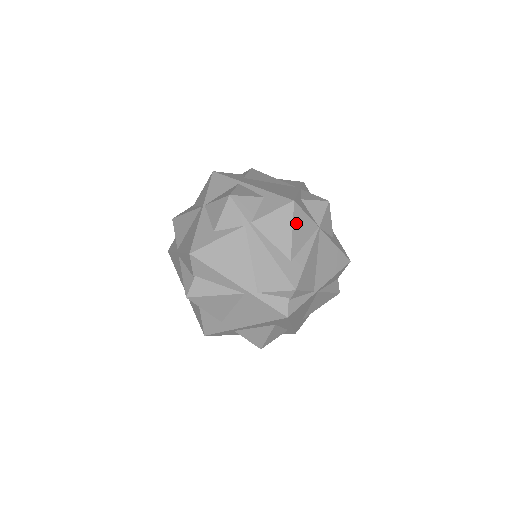
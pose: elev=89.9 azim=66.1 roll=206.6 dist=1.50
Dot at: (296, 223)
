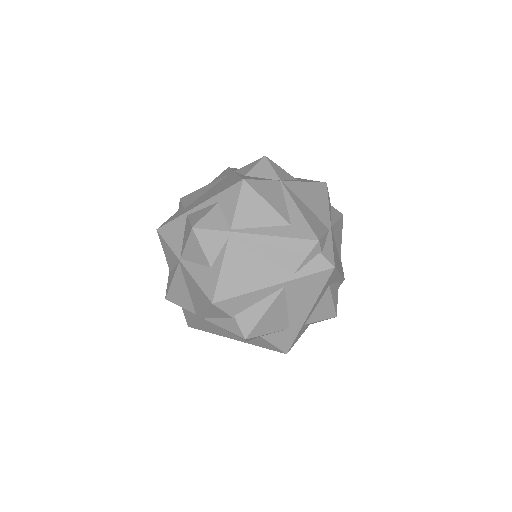
Dot at: (263, 194)
